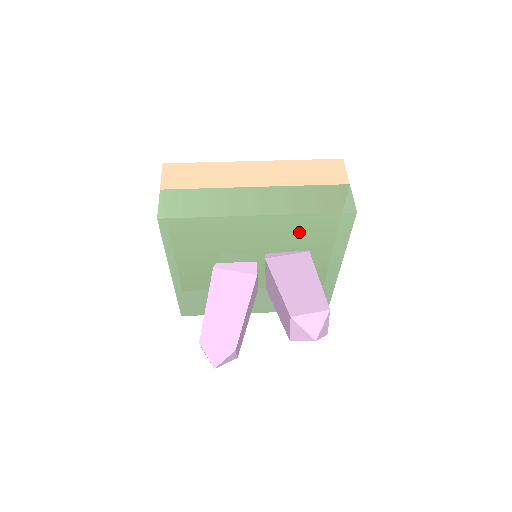
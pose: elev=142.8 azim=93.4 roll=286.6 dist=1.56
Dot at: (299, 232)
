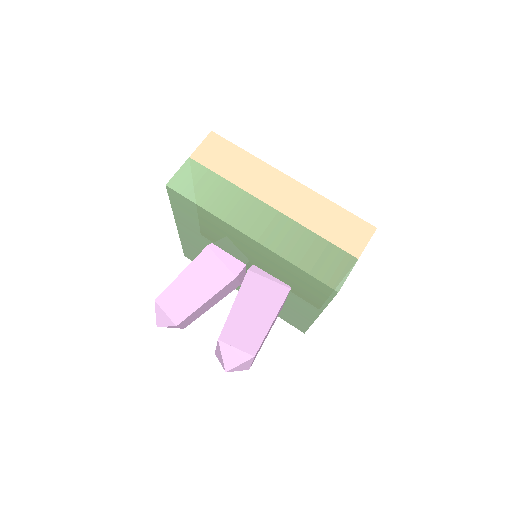
Dot at: (284, 270)
